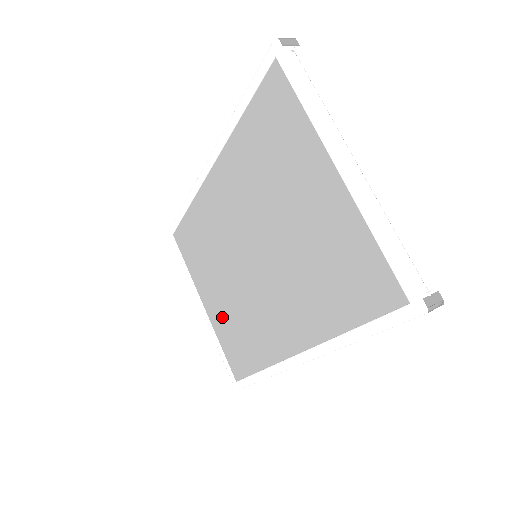
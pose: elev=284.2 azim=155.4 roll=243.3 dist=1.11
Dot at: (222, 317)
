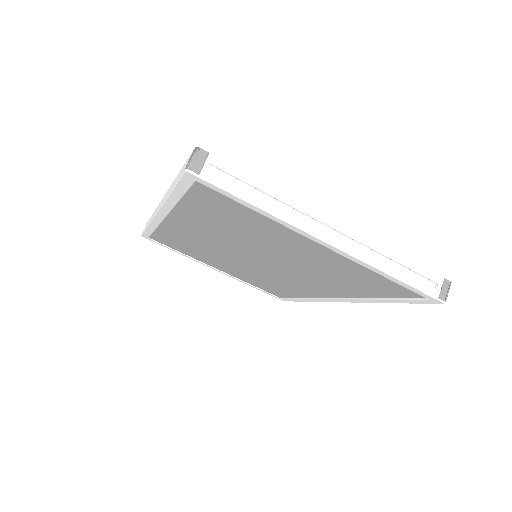
Dot at: (244, 276)
